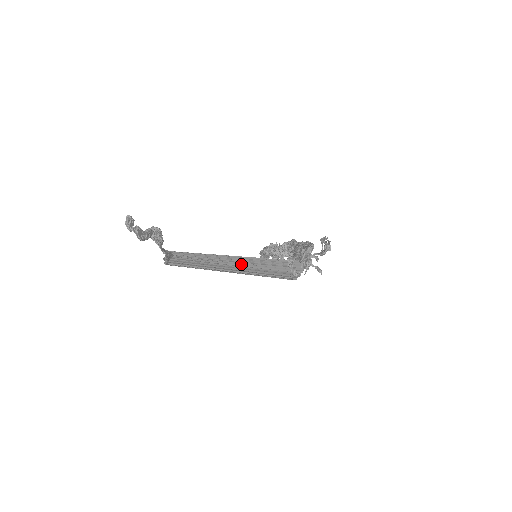
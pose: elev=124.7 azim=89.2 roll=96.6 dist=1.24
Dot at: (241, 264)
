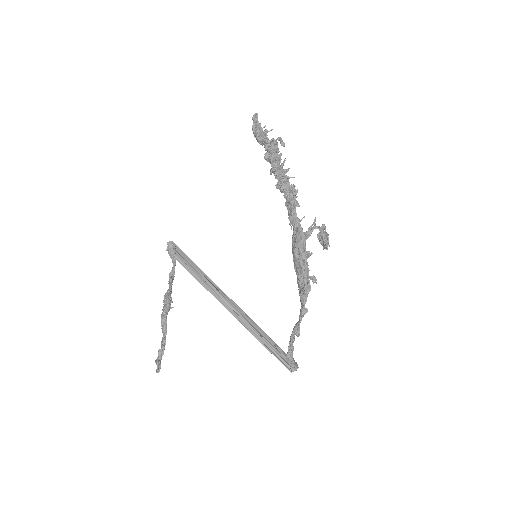
Dot at: (248, 325)
